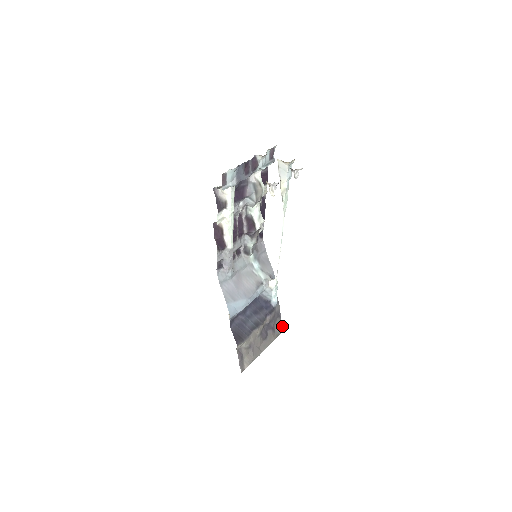
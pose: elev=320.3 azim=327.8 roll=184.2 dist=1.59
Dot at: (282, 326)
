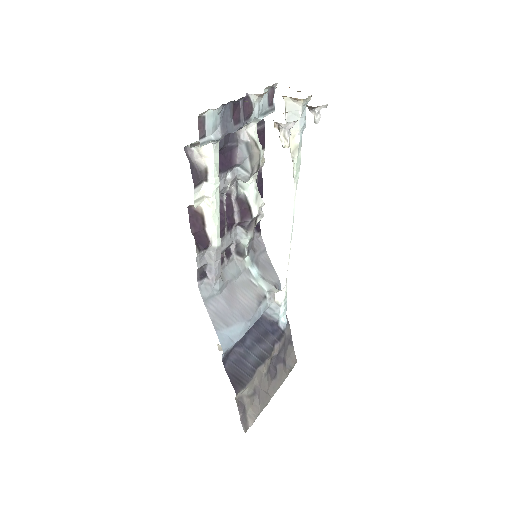
Dot at: (295, 356)
